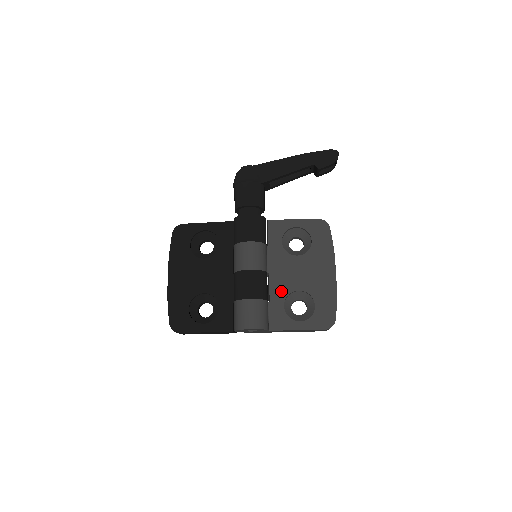
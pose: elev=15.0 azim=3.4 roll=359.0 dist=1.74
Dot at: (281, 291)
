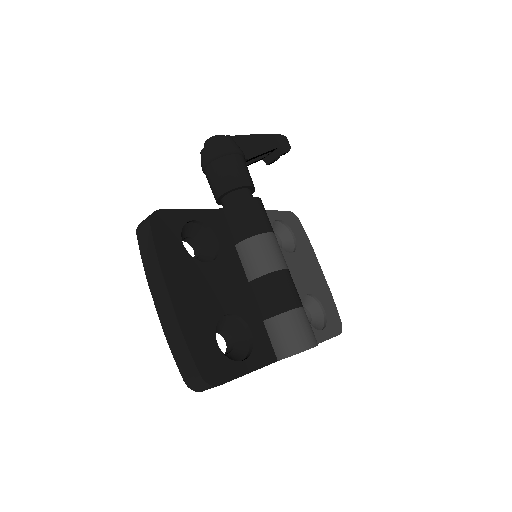
Dot at: occluded
